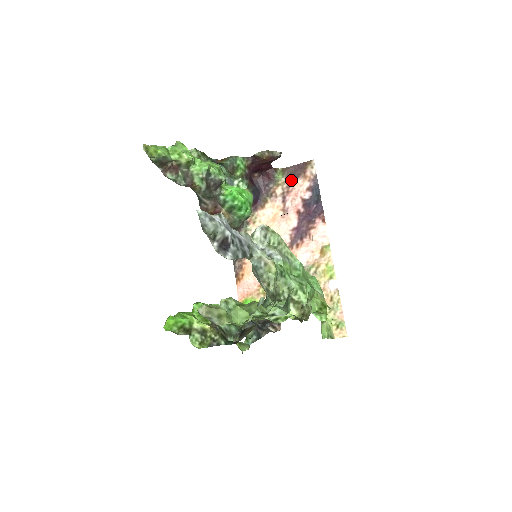
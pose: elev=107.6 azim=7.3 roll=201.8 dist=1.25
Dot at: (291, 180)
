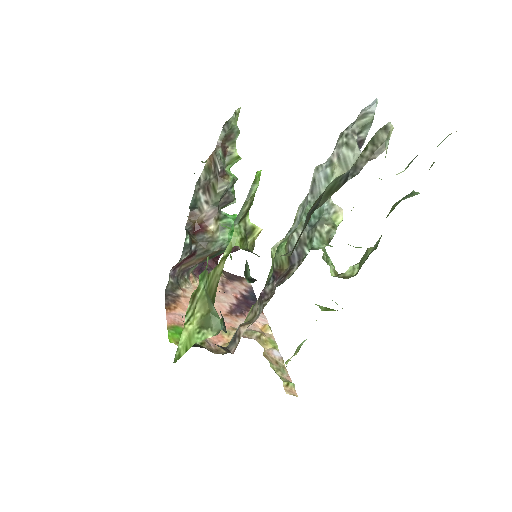
Dot at: (229, 279)
